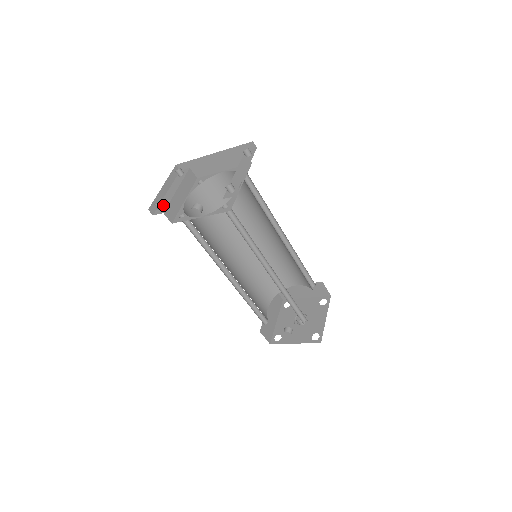
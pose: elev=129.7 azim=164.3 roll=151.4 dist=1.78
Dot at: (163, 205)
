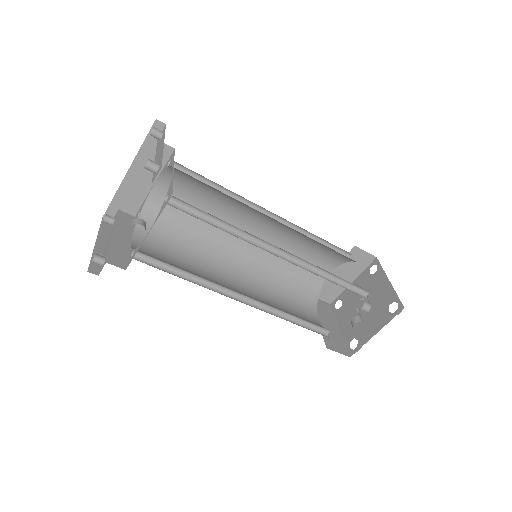
Dot at: (103, 257)
